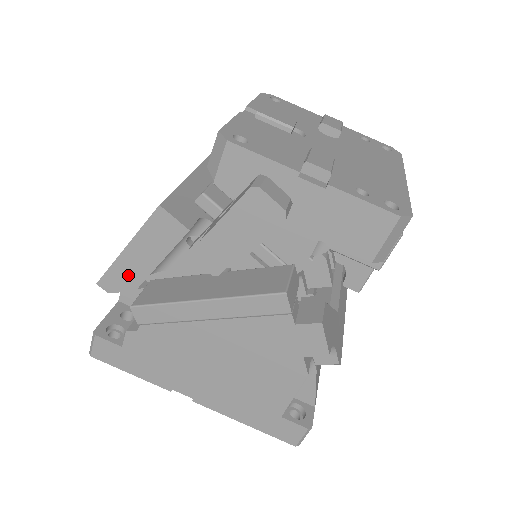
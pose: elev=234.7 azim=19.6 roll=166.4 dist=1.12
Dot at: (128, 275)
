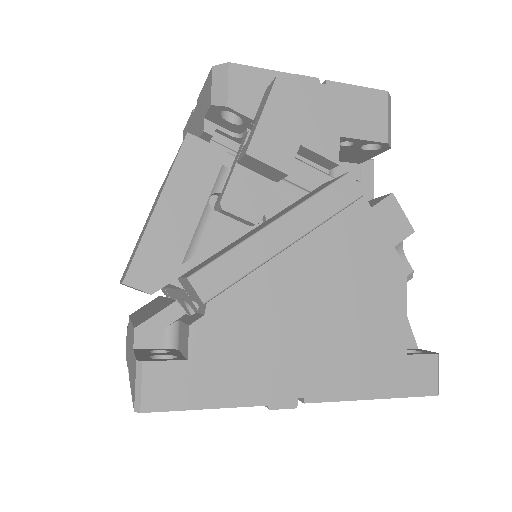
Dot at: (166, 247)
